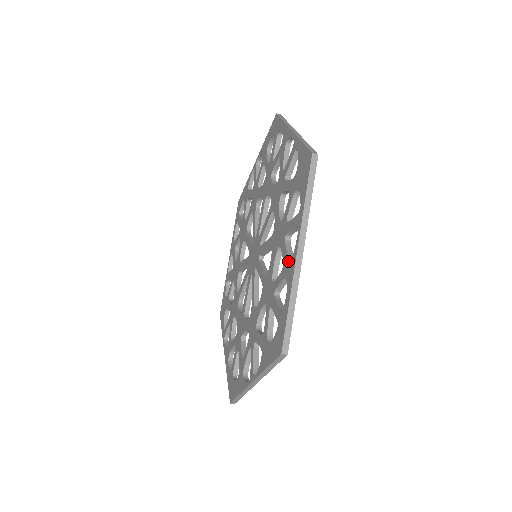
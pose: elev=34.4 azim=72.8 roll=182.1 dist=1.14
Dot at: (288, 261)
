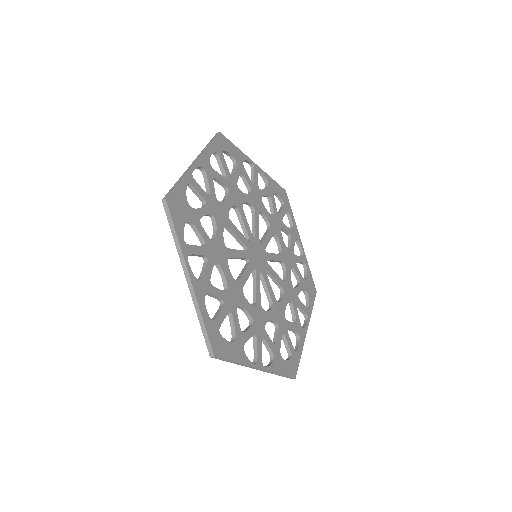
Dot at: occluded
